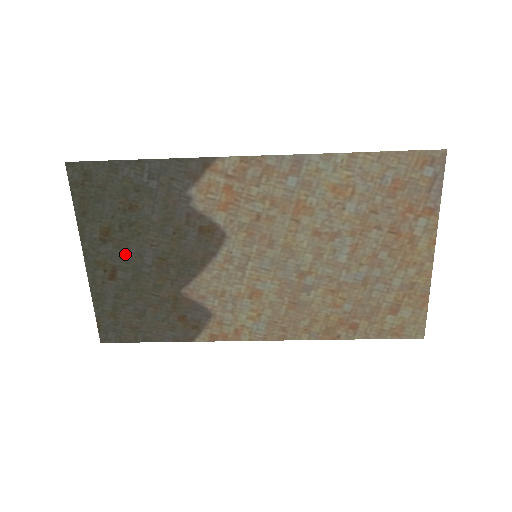
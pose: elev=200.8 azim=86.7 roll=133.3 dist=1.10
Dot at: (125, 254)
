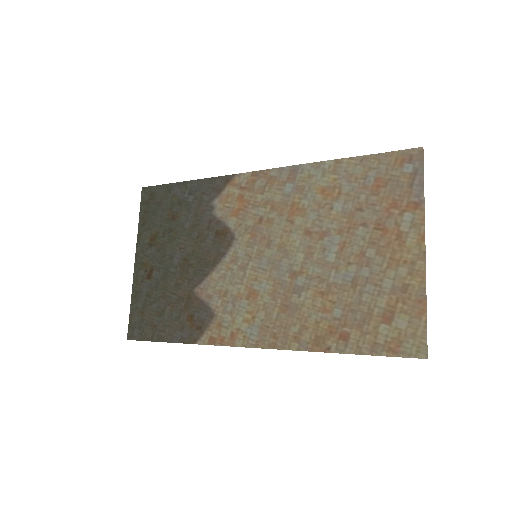
Dot at: (162, 256)
